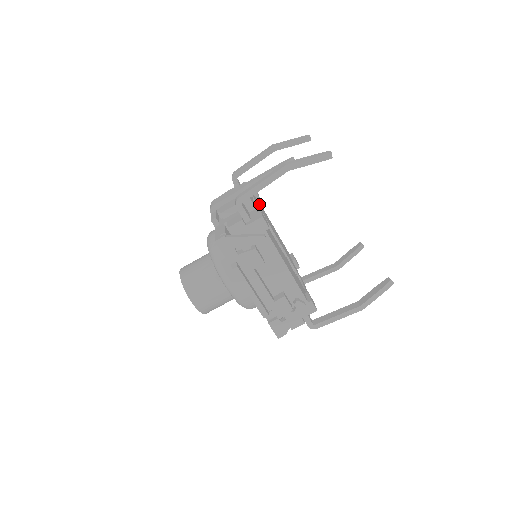
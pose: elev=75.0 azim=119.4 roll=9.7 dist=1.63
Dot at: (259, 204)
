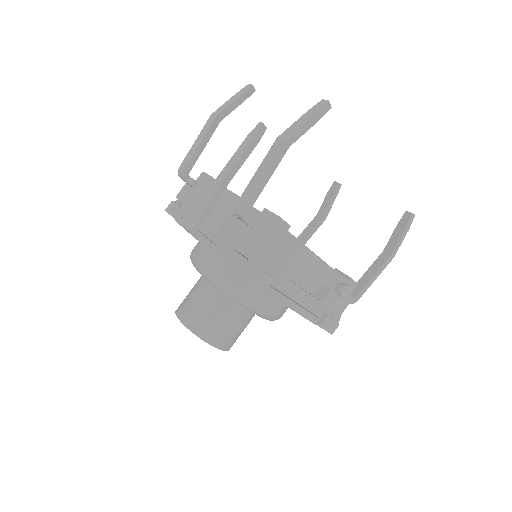
Dot at: occluded
